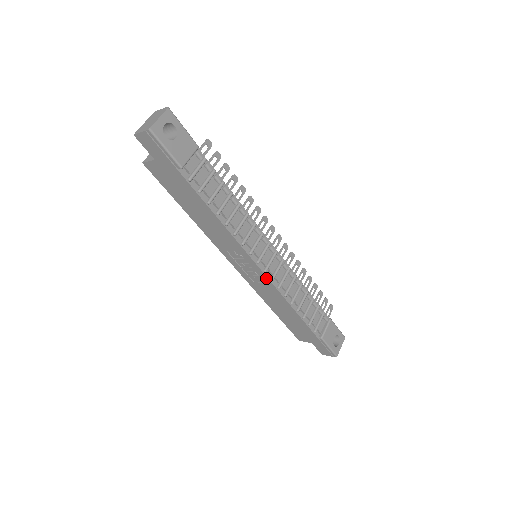
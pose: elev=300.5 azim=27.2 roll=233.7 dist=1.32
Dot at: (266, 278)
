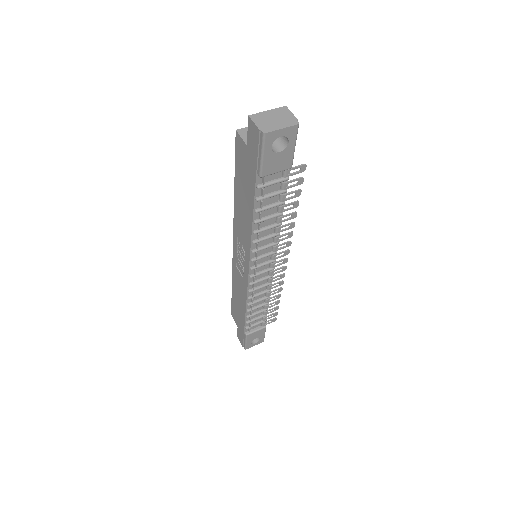
Dot at: (247, 279)
